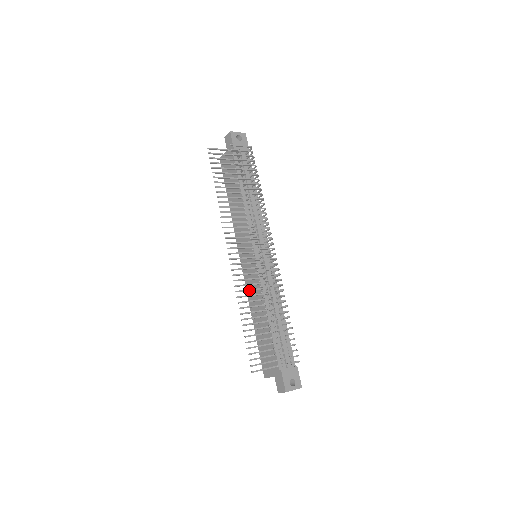
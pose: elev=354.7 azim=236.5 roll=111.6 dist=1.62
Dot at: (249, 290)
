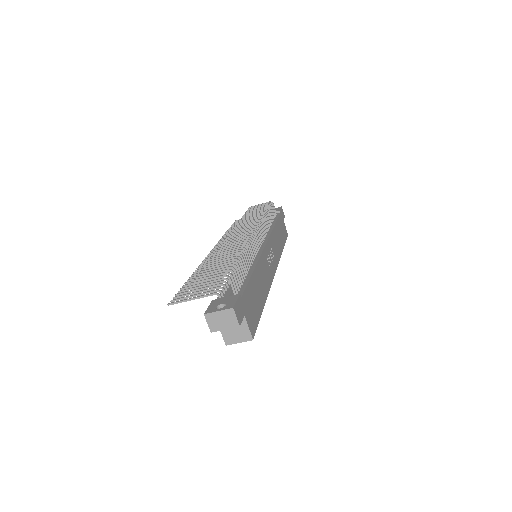
Dot at: occluded
